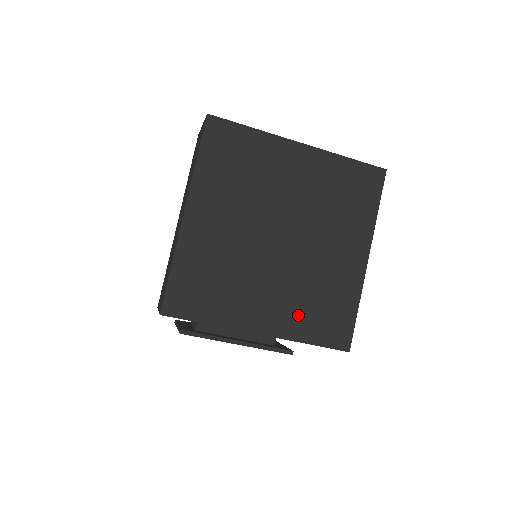
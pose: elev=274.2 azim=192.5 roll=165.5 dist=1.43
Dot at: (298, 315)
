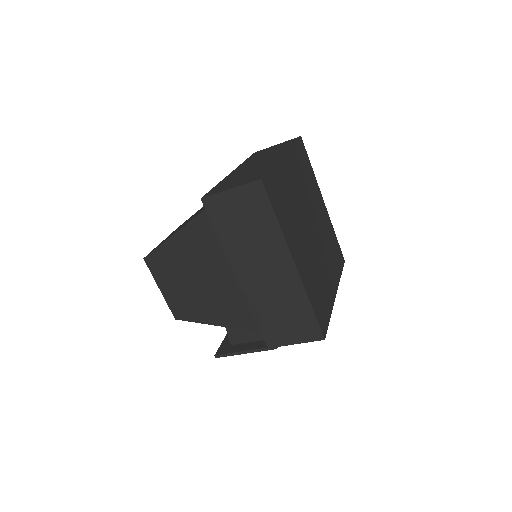
Dot at: (334, 265)
